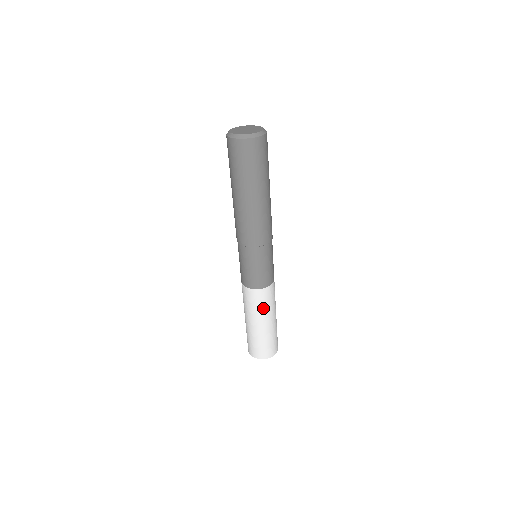
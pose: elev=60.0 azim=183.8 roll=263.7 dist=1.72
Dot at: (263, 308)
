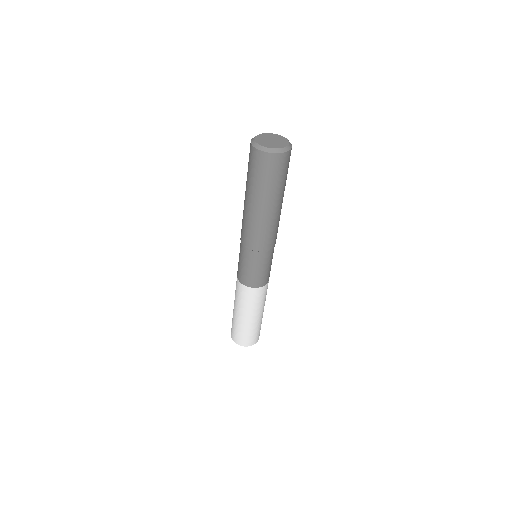
Dot at: (263, 301)
